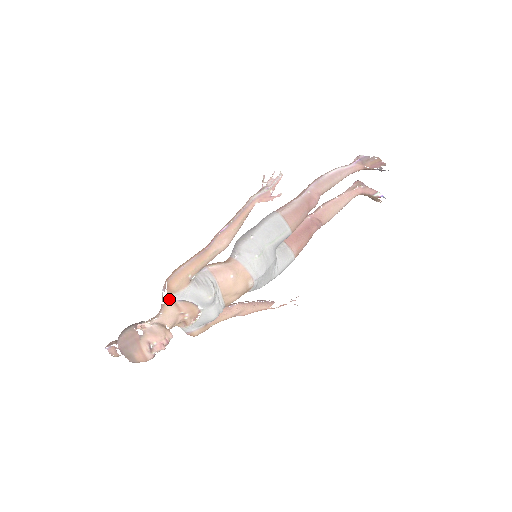
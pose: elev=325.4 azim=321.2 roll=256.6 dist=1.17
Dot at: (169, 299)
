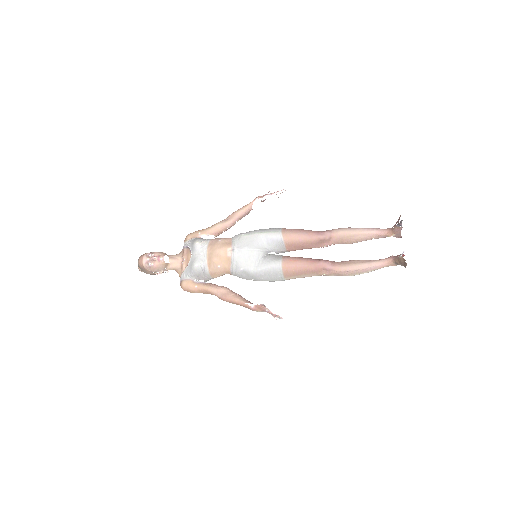
Dot at: (184, 247)
